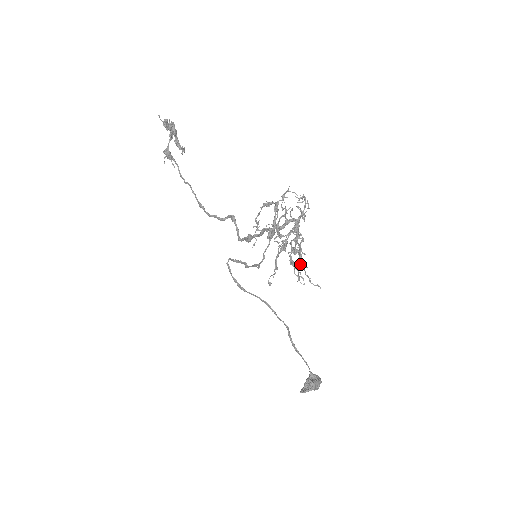
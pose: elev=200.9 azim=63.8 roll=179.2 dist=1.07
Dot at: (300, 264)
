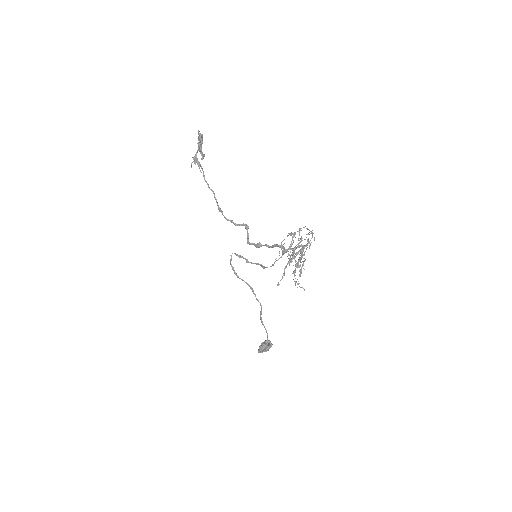
Dot at: occluded
